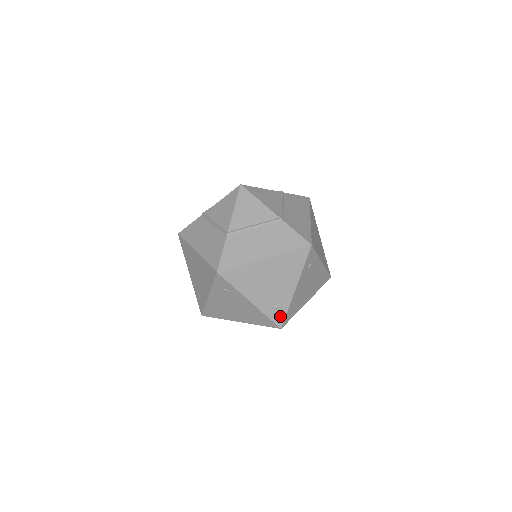
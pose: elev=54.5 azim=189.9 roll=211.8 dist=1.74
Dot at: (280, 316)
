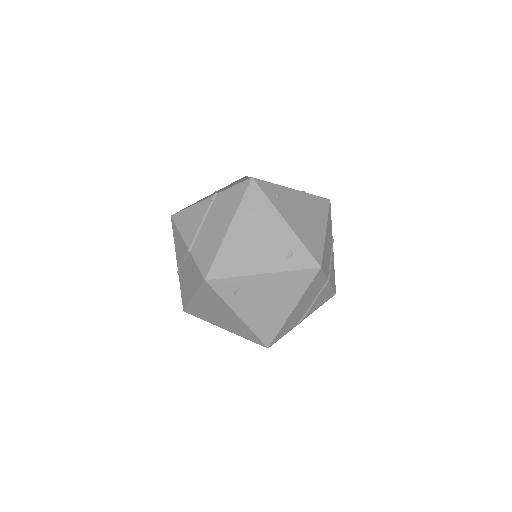
Dot at: (305, 258)
